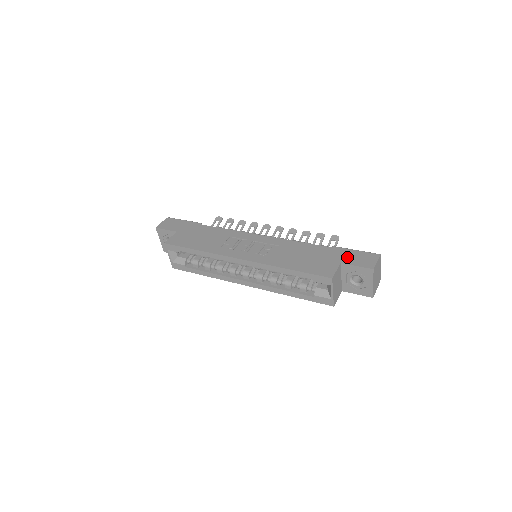
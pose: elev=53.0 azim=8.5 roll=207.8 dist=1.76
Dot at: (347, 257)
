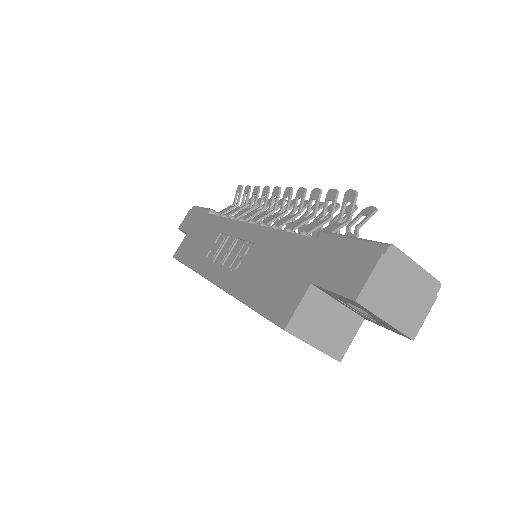
Dot at: (325, 265)
